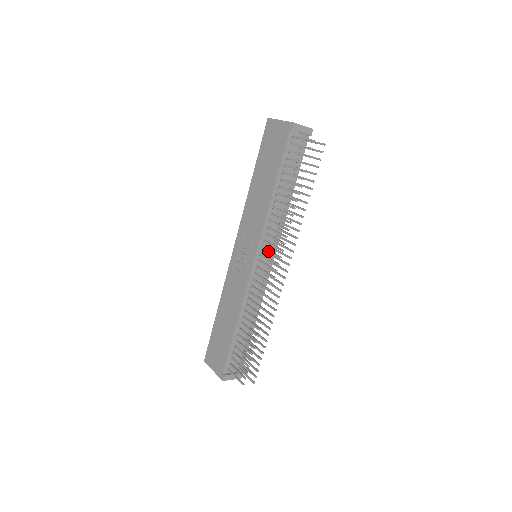
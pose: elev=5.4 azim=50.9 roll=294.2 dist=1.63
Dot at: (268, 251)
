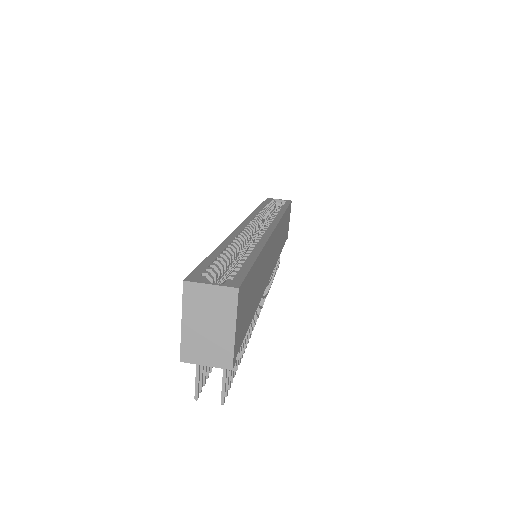
Dot at: occluded
